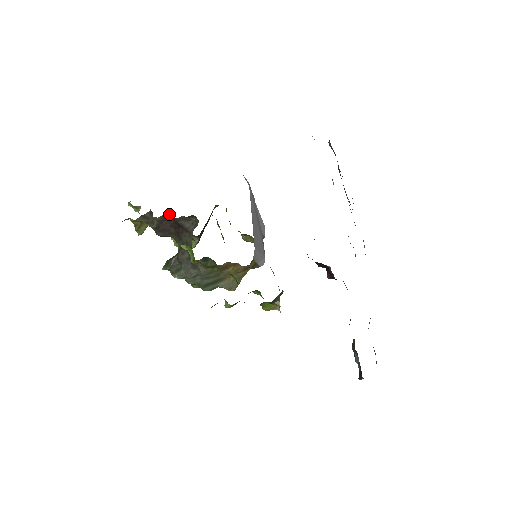
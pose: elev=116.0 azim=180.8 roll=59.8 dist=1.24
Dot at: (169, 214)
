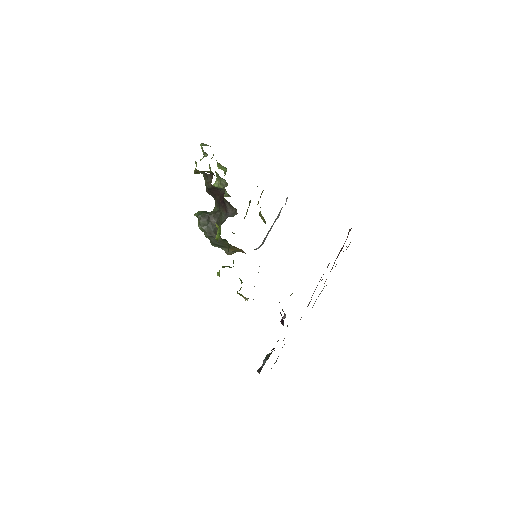
Dot at: (222, 189)
